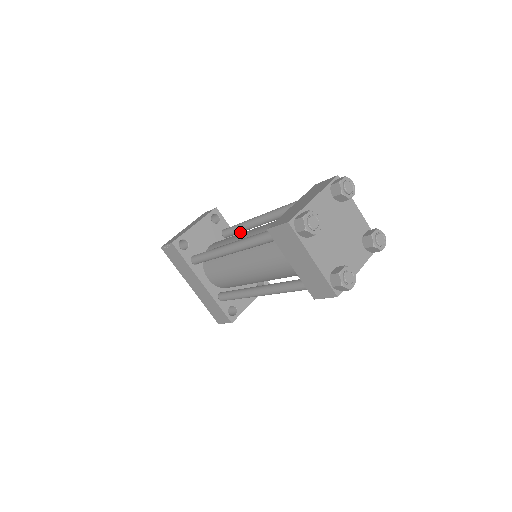
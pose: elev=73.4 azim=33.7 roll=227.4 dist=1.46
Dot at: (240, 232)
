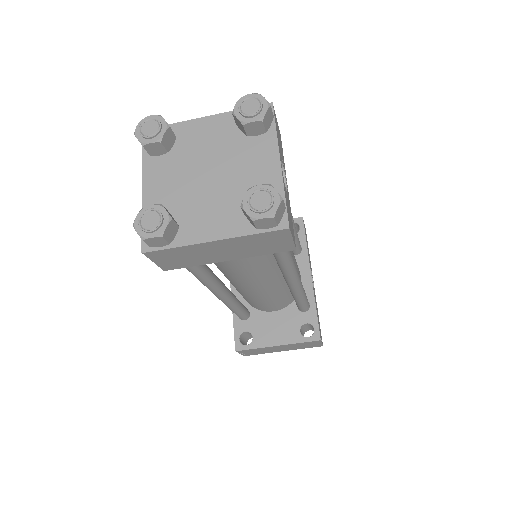
Dot at: occluded
